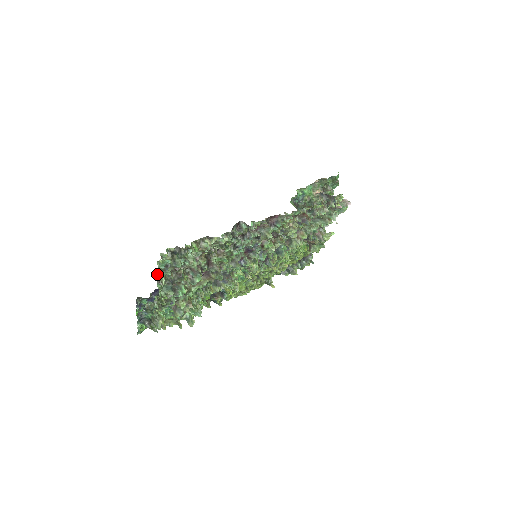
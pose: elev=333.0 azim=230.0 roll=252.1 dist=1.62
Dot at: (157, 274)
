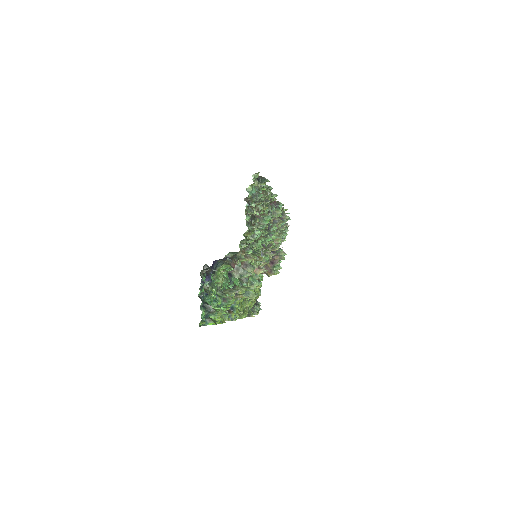
Dot at: (246, 204)
